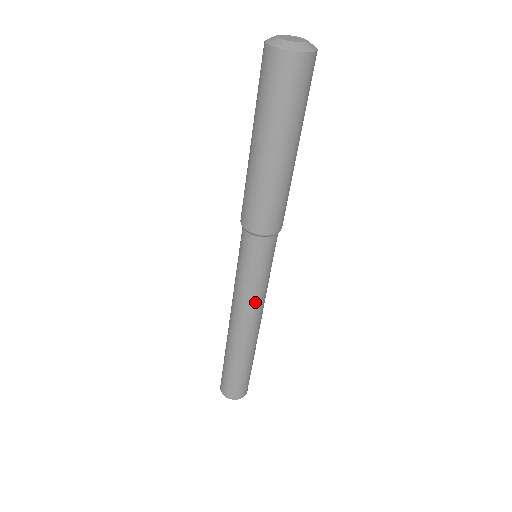
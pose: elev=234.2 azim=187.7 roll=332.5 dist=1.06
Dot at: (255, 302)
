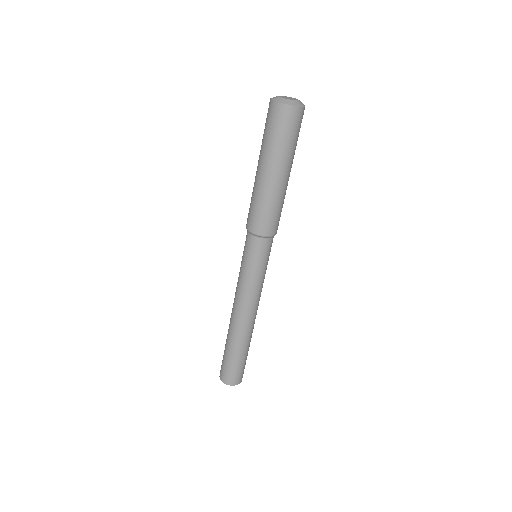
Dot at: (251, 293)
